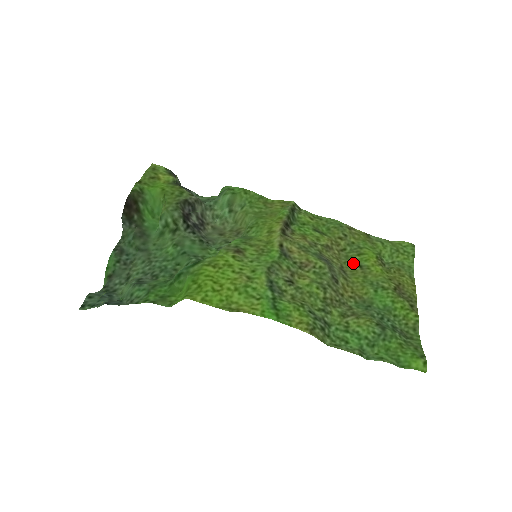
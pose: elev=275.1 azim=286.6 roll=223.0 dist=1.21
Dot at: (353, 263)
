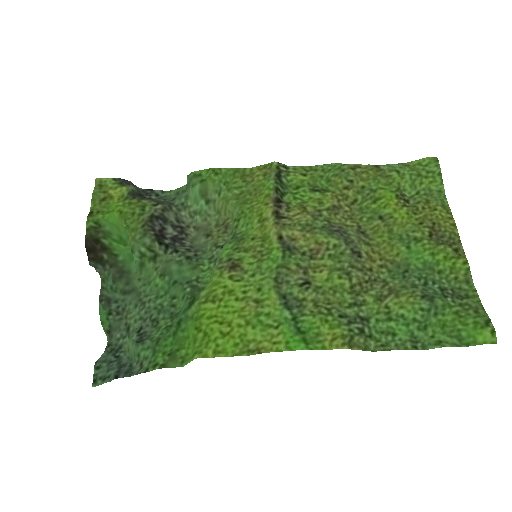
Dot at: (371, 216)
